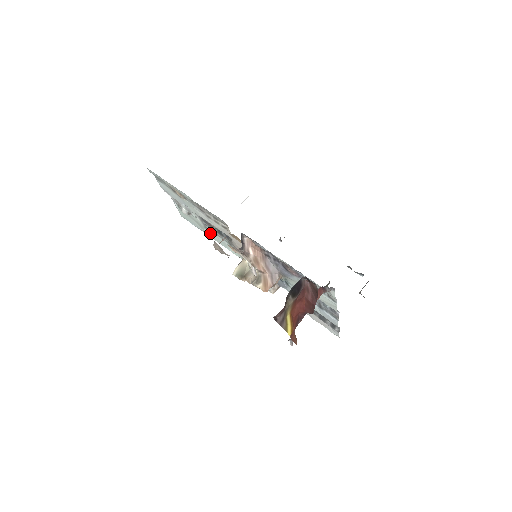
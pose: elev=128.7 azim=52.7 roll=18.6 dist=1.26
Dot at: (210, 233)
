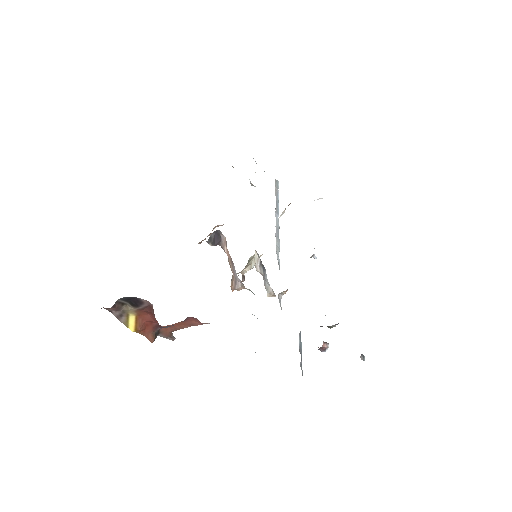
Dot at: occluded
